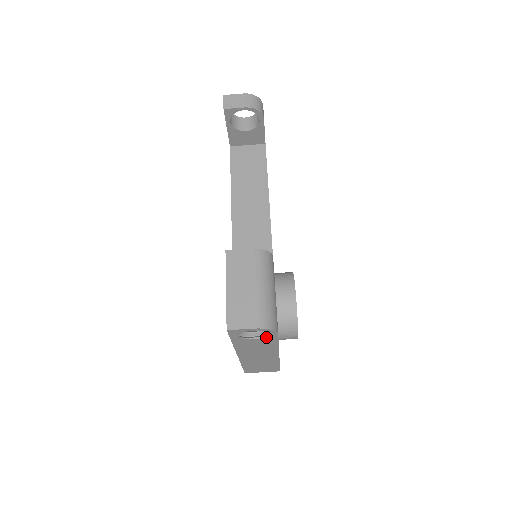
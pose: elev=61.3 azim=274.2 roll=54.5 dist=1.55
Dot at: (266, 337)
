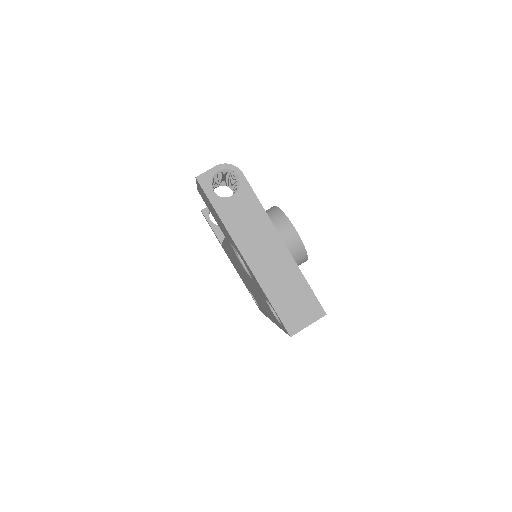
Dot at: (239, 187)
